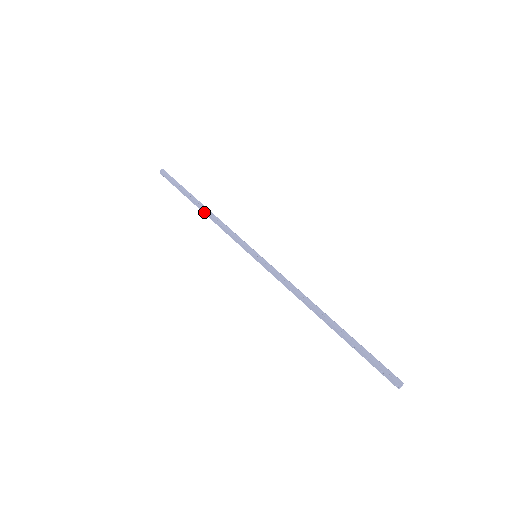
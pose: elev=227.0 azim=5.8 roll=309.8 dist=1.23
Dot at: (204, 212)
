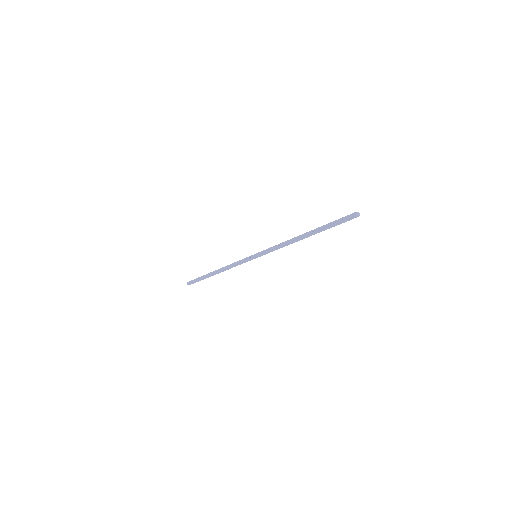
Dot at: (220, 272)
